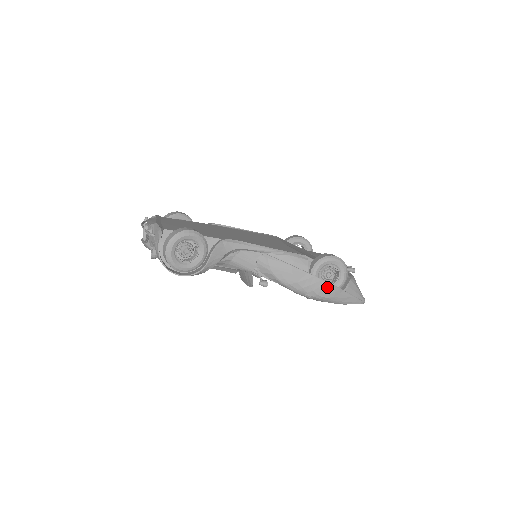
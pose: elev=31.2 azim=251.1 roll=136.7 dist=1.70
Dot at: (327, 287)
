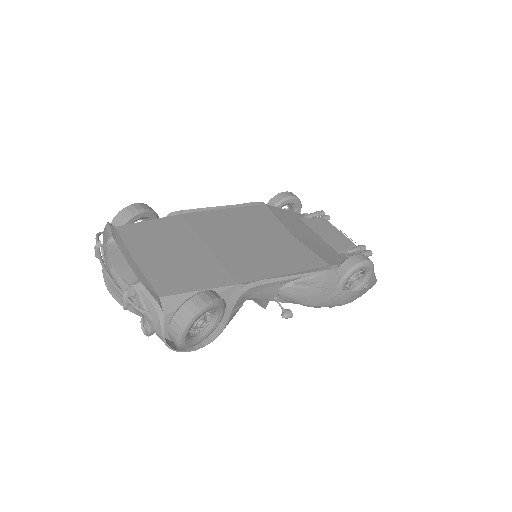
Dot at: (353, 295)
